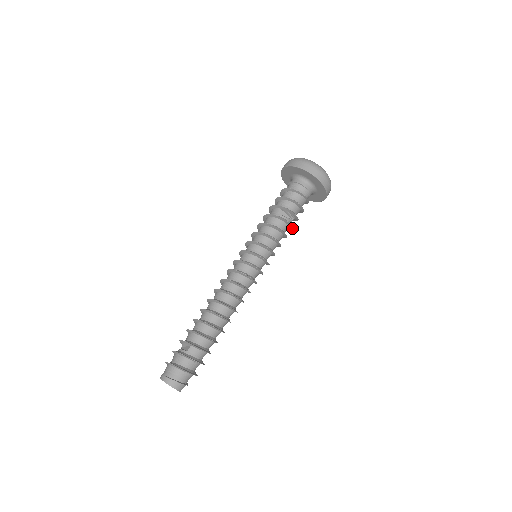
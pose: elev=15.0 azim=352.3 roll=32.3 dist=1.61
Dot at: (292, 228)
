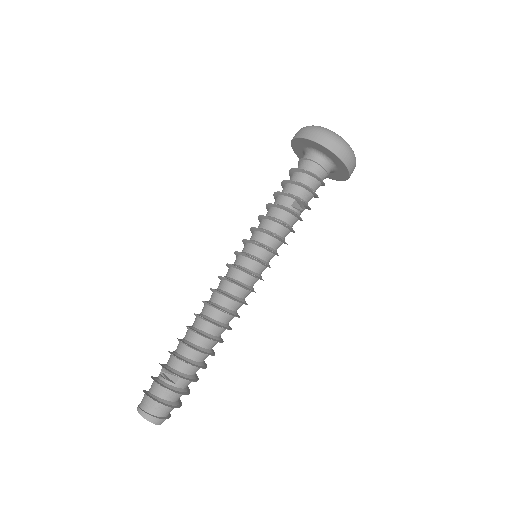
Dot at: (300, 220)
